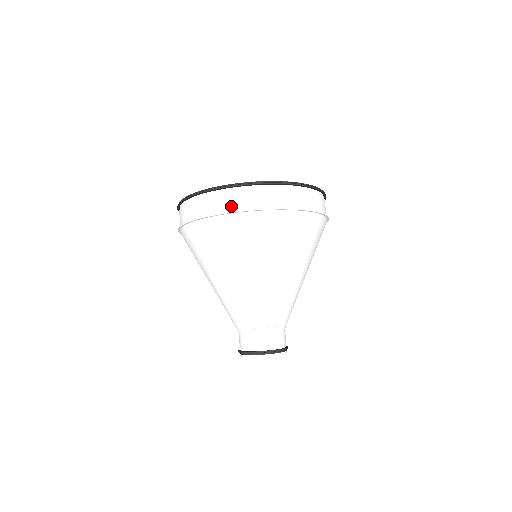
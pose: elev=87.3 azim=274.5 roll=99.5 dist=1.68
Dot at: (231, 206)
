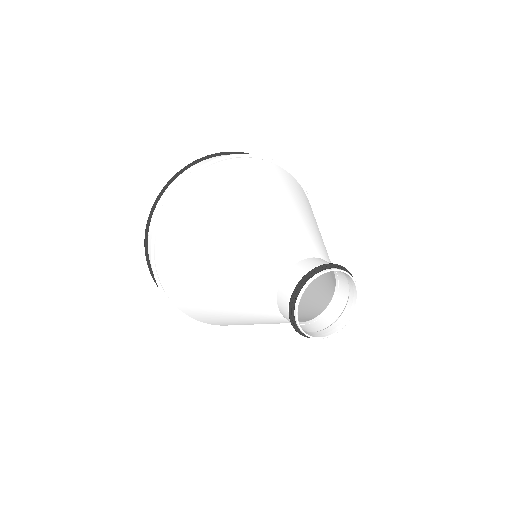
Dot at: occluded
